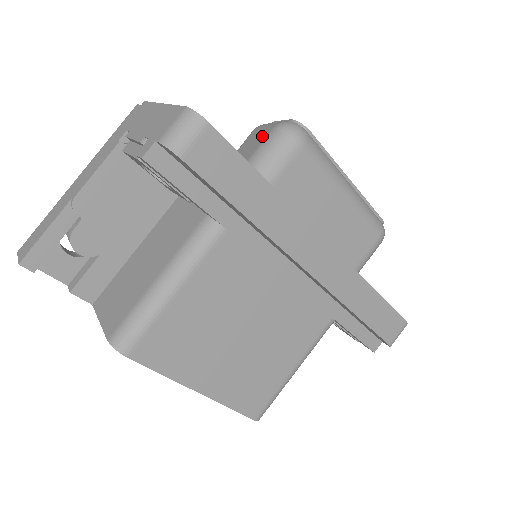
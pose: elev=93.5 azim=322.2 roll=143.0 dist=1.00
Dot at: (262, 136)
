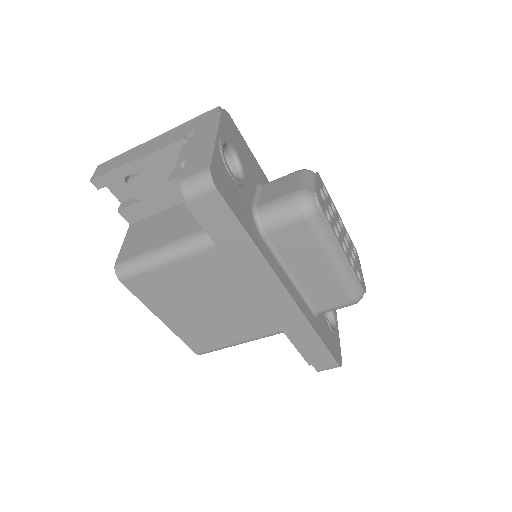
Dot at: (288, 189)
